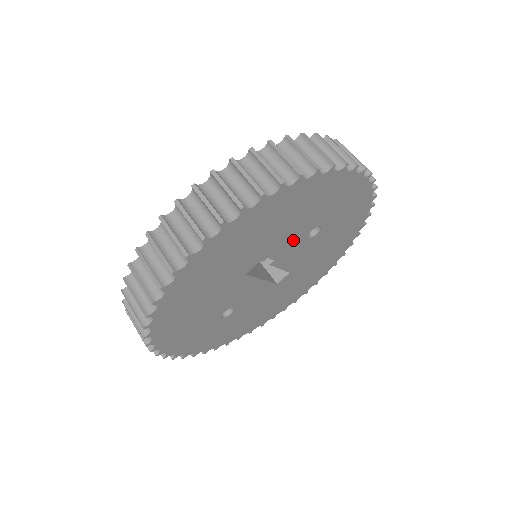
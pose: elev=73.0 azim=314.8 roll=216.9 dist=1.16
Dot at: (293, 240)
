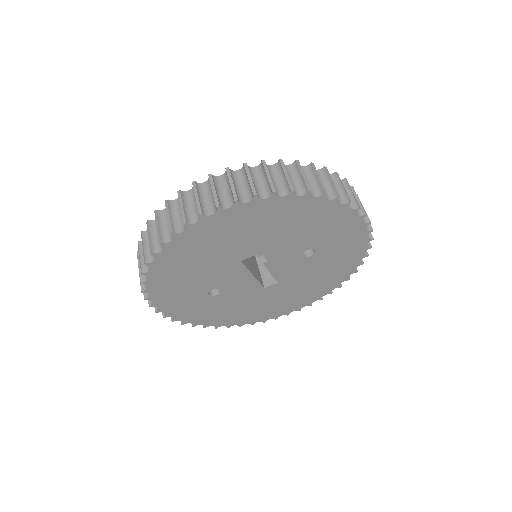
Dot at: (289, 250)
